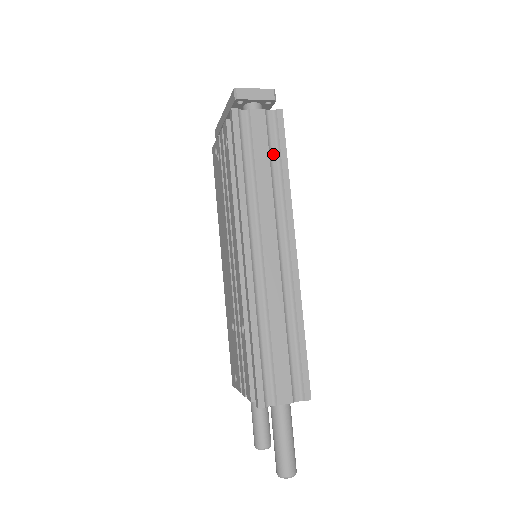
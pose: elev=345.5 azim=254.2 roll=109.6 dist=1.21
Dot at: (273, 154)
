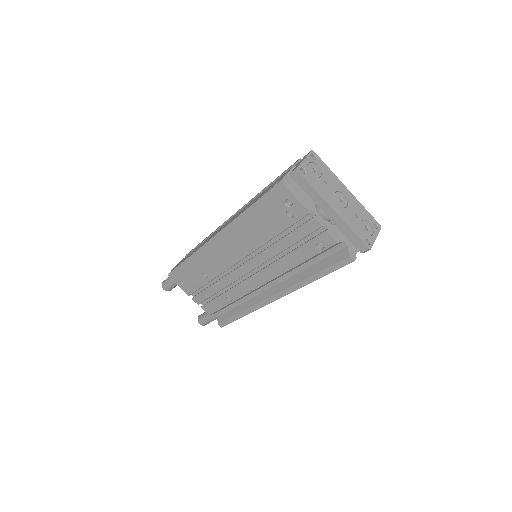
Dot at: occluded
